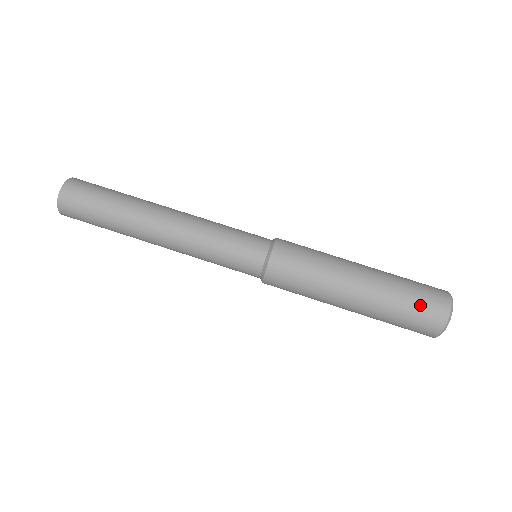
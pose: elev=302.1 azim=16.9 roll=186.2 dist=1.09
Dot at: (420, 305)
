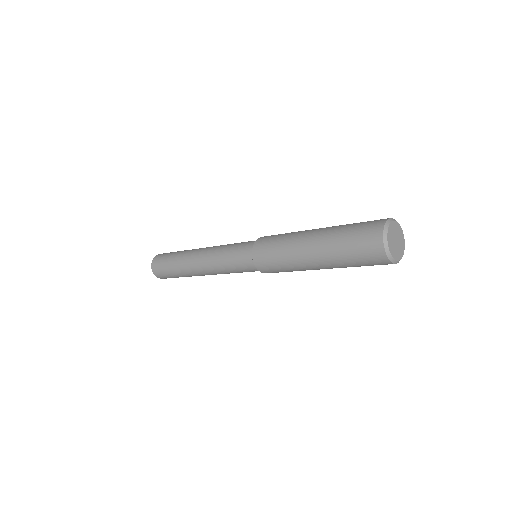
Dot at: (357, 243)
